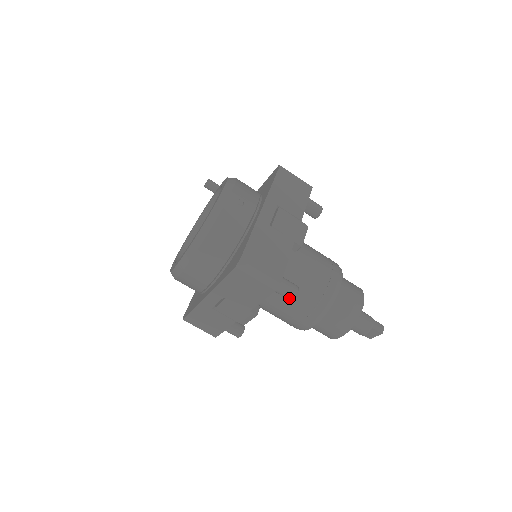
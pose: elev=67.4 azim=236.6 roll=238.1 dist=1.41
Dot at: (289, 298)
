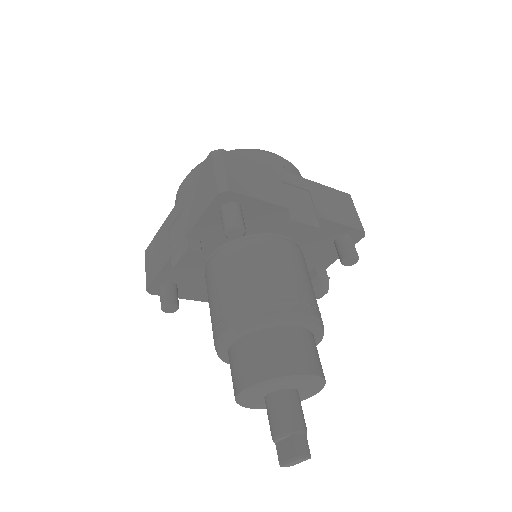
Dot at: (225, 227)
